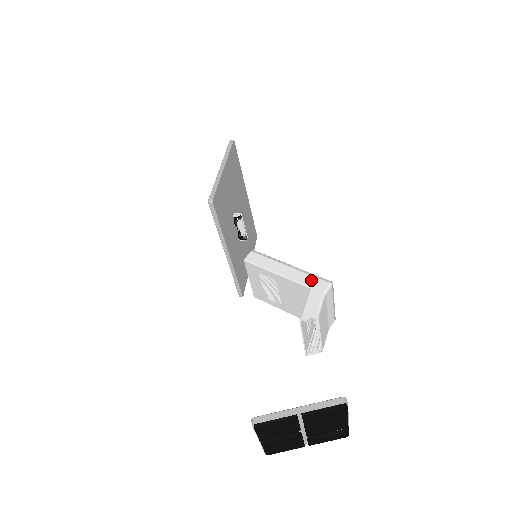
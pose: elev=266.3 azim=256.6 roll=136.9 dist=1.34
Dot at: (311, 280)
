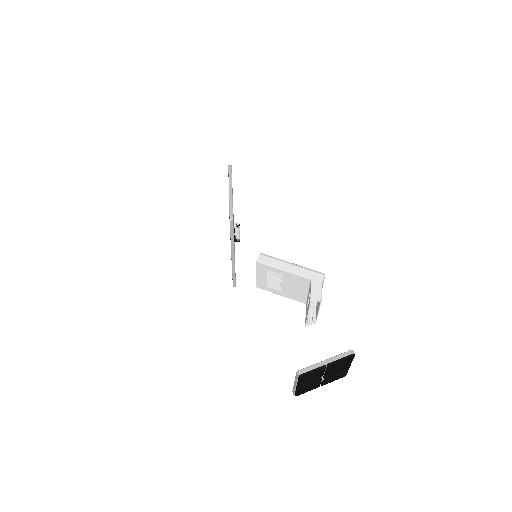
Dot at: (310, 273)
